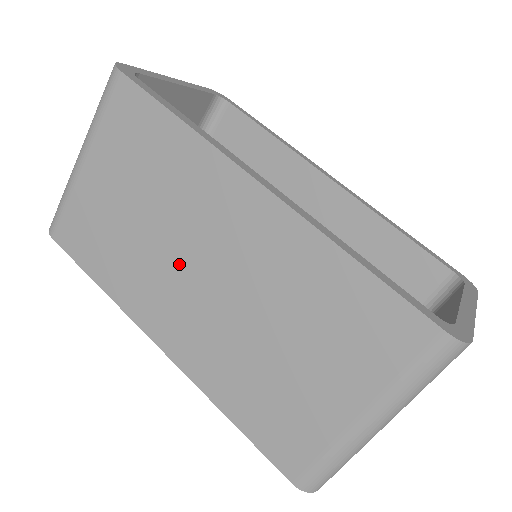
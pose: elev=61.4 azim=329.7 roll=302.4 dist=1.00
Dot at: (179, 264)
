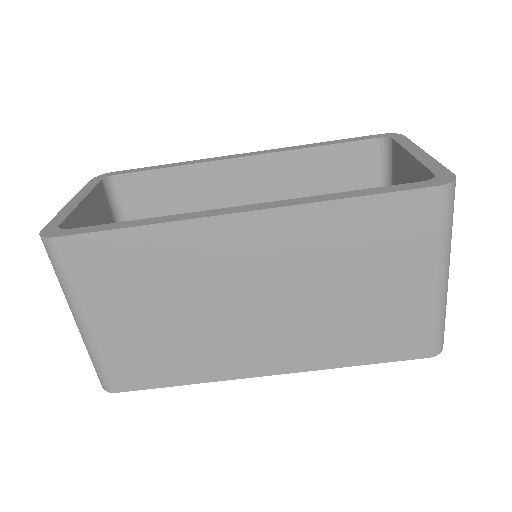
Dot at: (232, 315)
